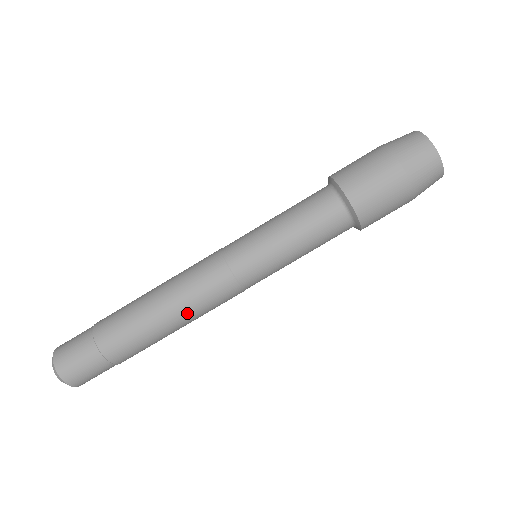
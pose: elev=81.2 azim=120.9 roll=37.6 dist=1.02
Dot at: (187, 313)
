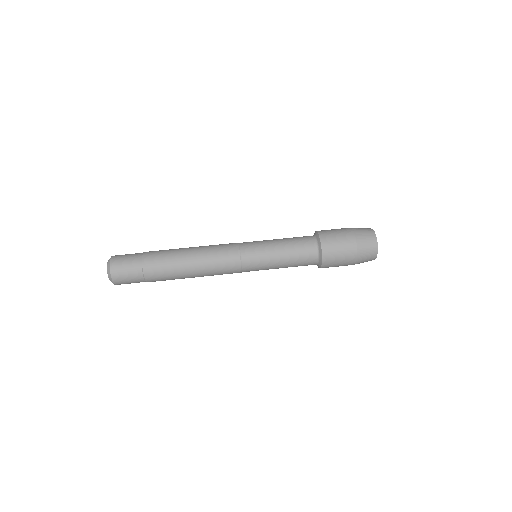
Dot at: (204, 272)
